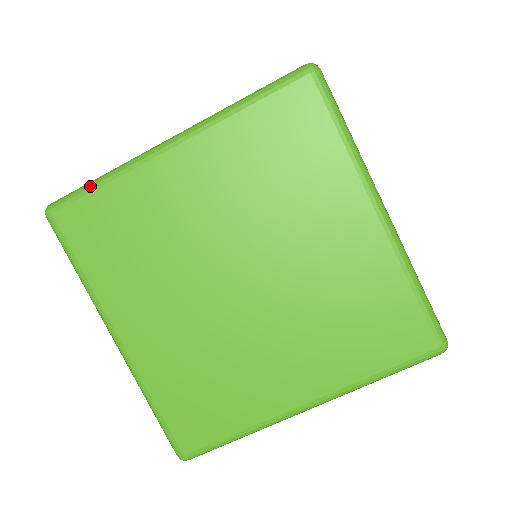
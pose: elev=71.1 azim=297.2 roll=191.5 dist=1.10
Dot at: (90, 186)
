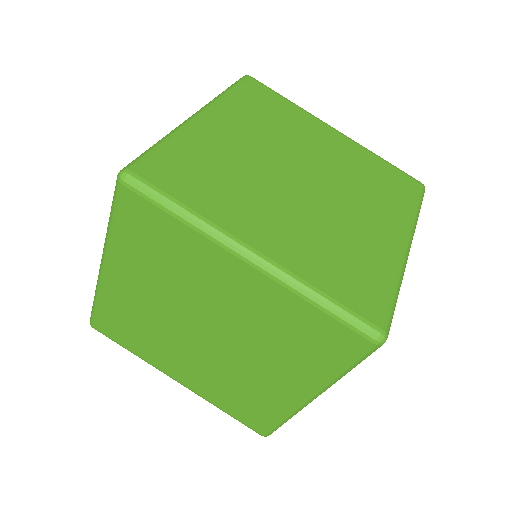
Dot at: (167, 207)
